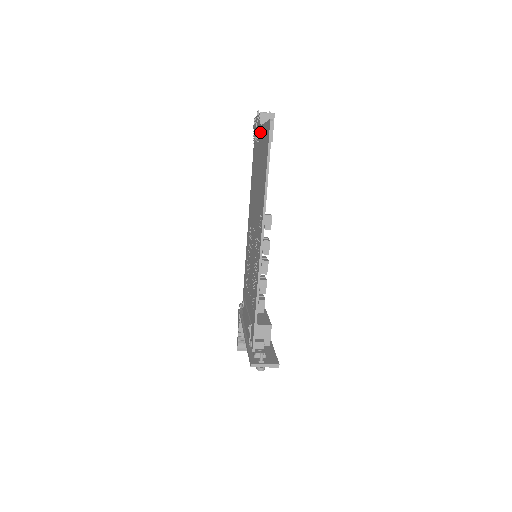
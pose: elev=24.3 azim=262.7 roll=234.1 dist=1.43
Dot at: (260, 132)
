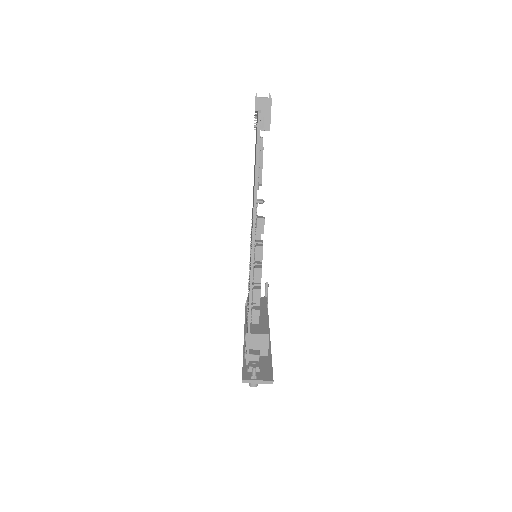
Dot at: (256, 120)
